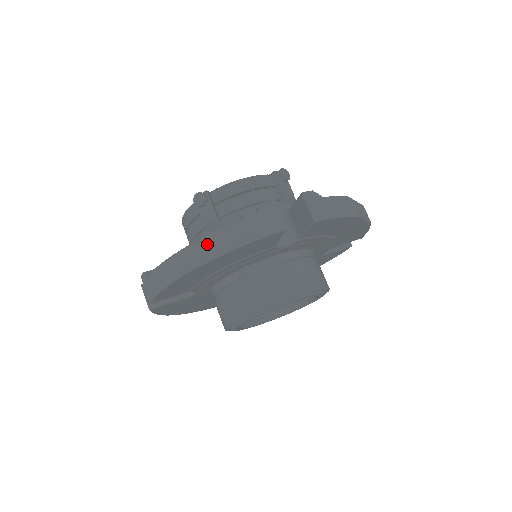
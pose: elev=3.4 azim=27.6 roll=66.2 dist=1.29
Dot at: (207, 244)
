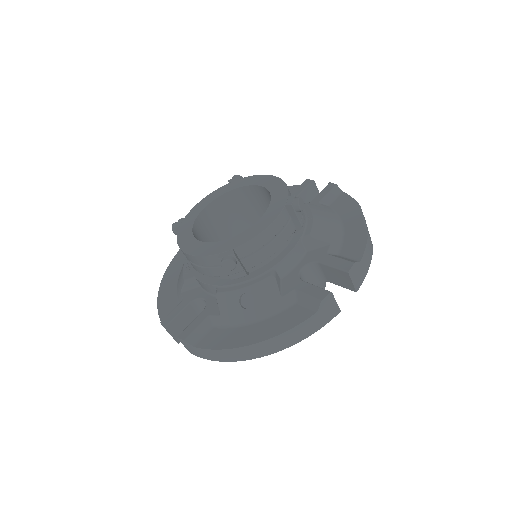
Dot at: (275, 343)
